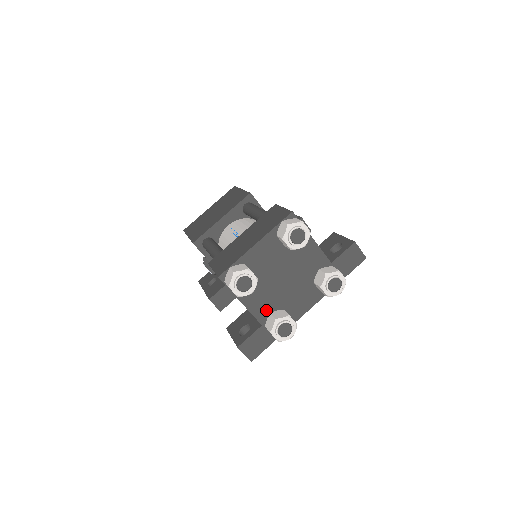
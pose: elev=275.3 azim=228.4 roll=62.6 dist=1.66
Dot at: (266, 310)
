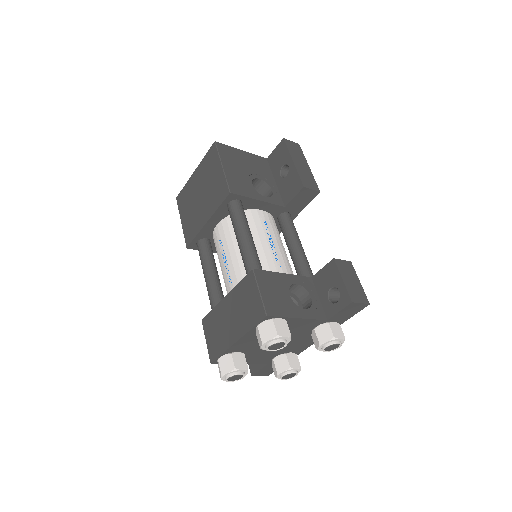
Dot at: (268, 358)
